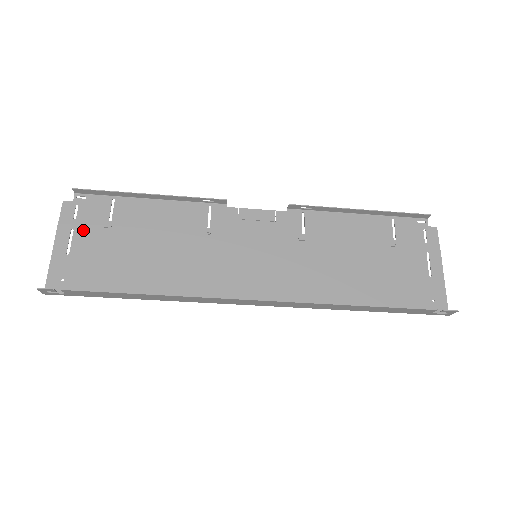
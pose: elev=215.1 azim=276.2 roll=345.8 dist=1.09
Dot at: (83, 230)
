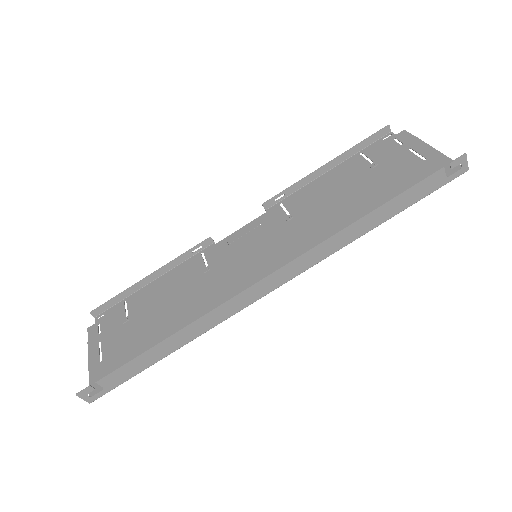
Dot at: (108, 336)
